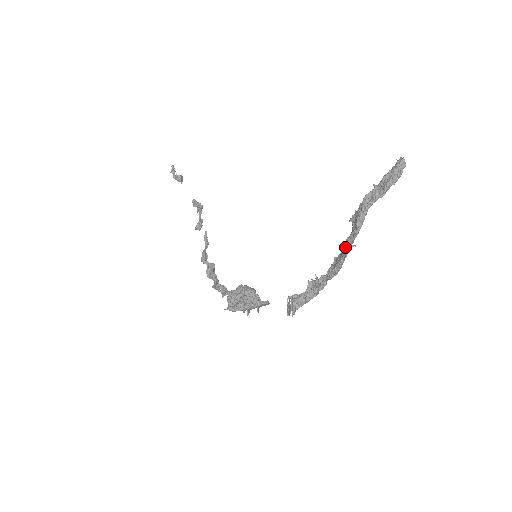
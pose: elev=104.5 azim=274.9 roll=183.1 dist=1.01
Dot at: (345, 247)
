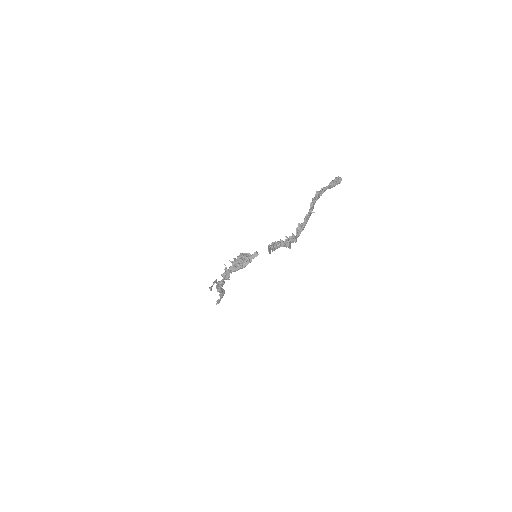
Dot at: (308, 212)
